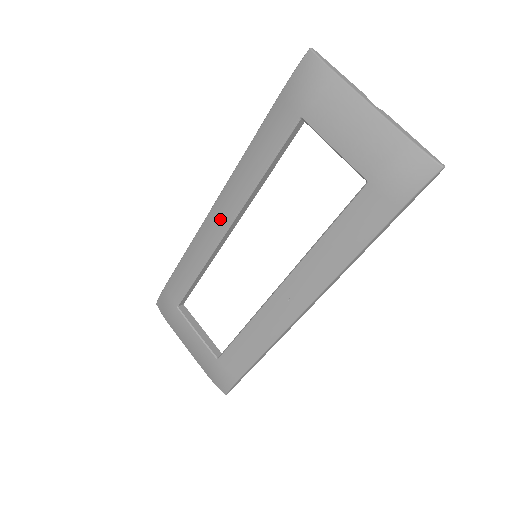
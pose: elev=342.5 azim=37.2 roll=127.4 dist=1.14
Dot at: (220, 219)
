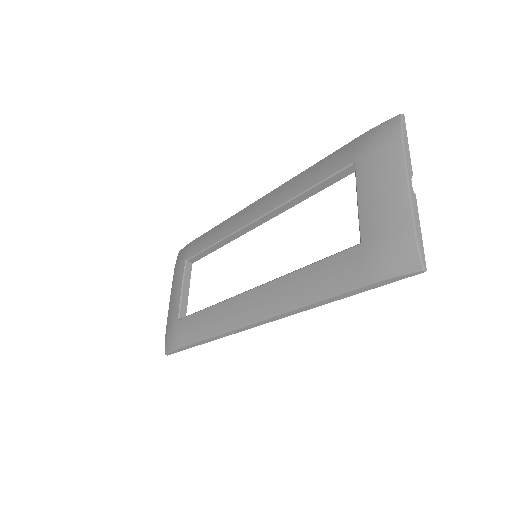
Dot at: (255, 211)
